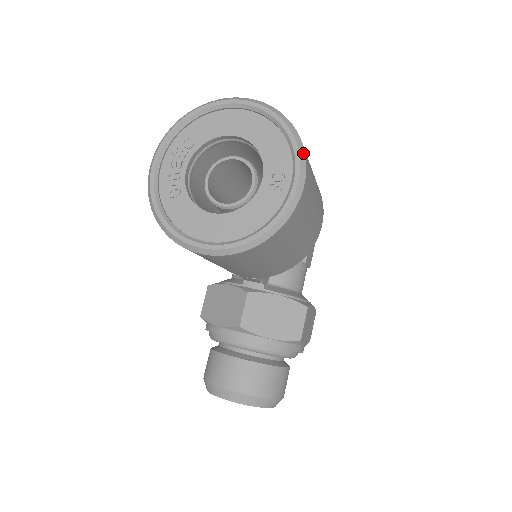
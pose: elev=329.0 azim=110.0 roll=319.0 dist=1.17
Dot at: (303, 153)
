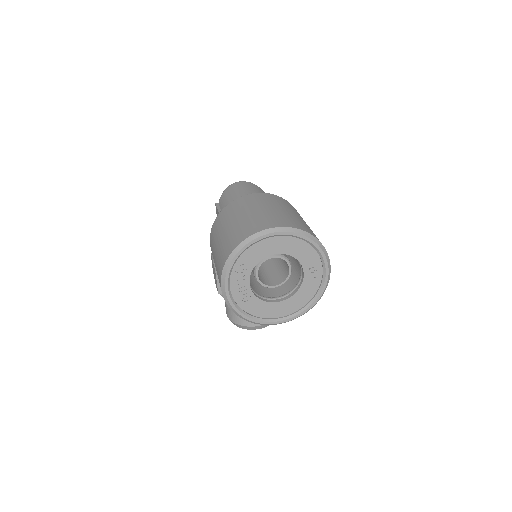
Dot at: (326, 253)
